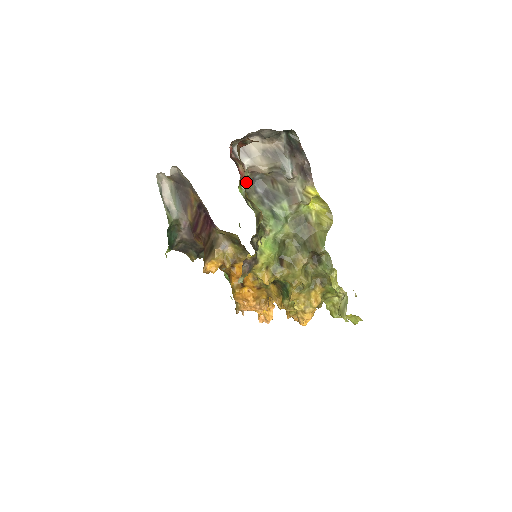
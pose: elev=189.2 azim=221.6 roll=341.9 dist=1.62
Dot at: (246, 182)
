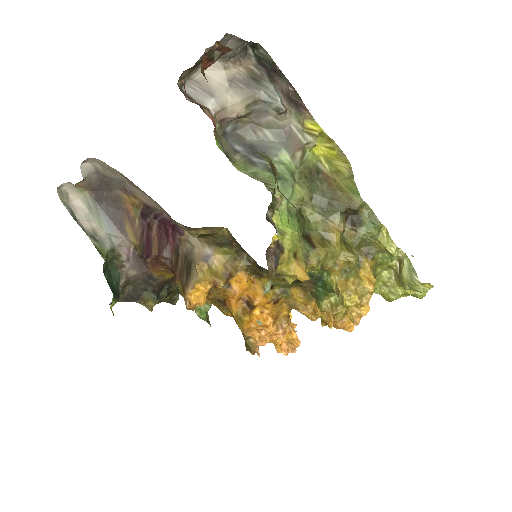
Dot at: (218, 138)
